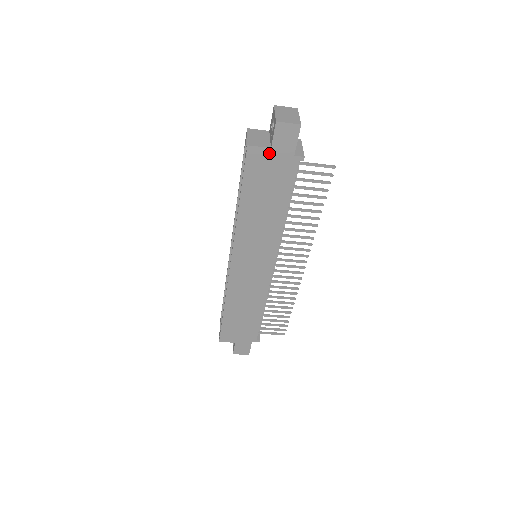
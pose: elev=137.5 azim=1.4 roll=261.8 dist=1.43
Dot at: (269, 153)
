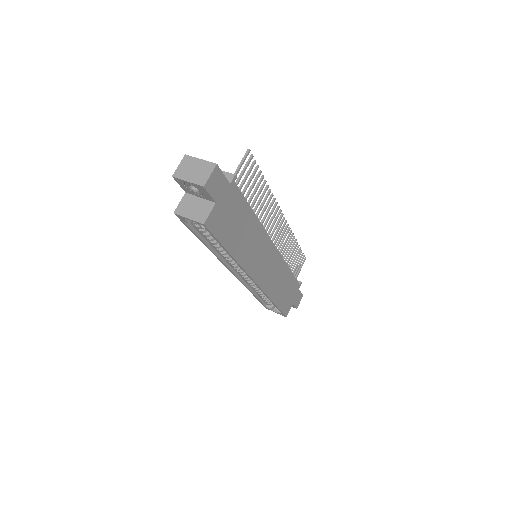
Dot at: (217, 207)
